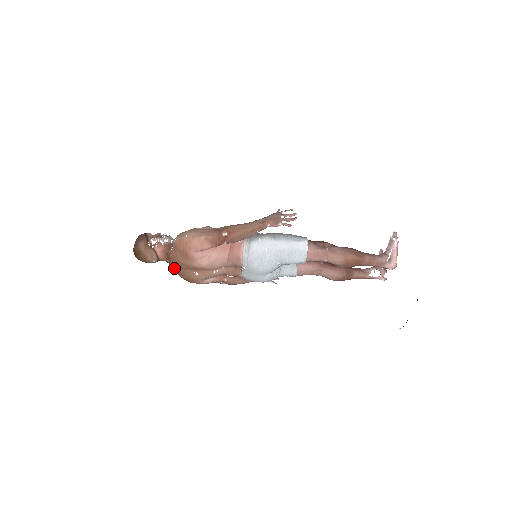
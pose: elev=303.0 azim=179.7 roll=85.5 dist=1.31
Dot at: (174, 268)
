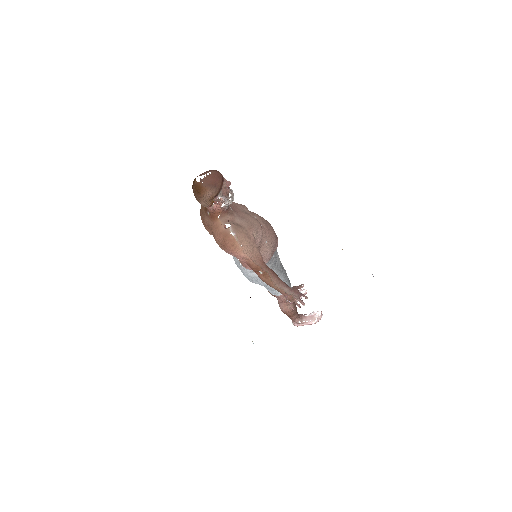
Dot at: (205, 217)
